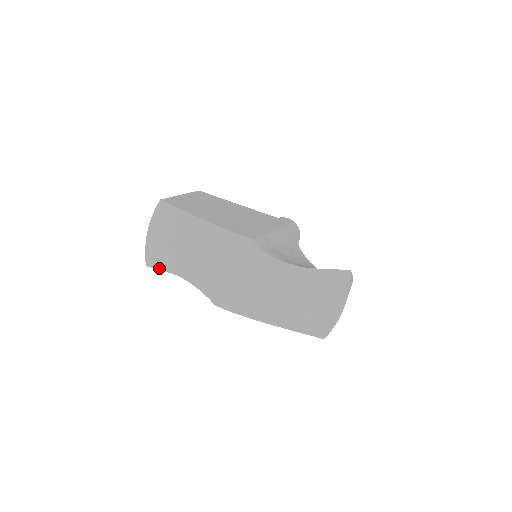
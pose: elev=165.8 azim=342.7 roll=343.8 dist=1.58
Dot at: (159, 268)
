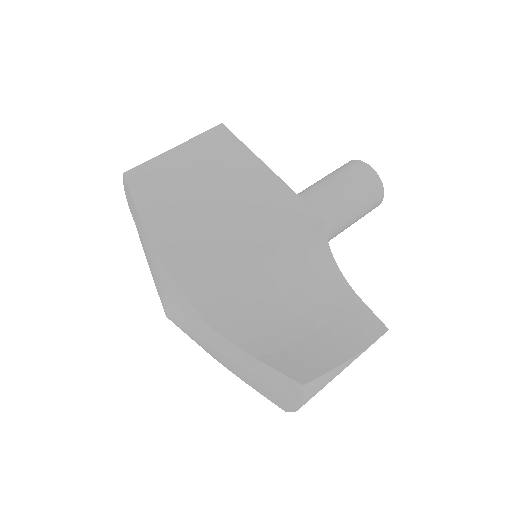
Dot at: occluded
